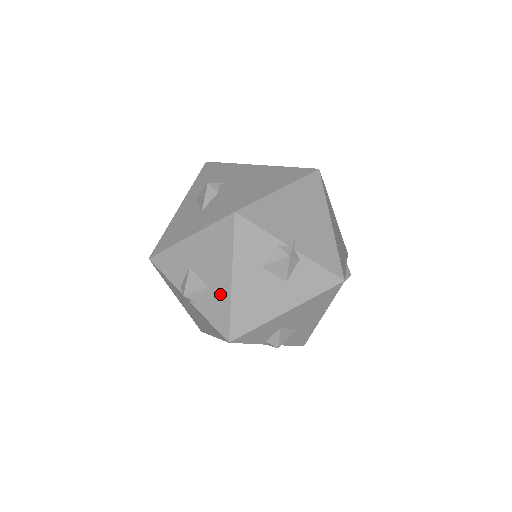
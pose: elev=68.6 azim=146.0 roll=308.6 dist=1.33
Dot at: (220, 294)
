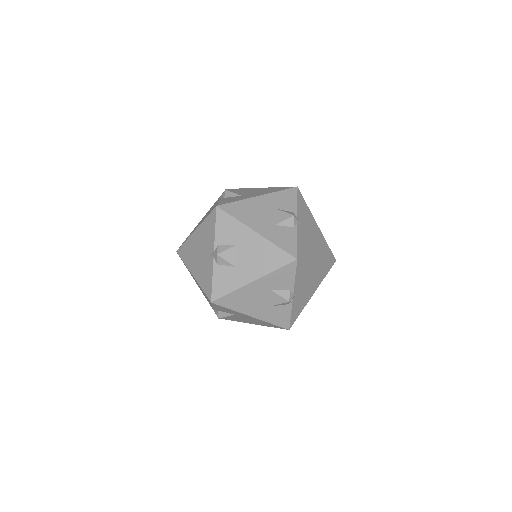
Dot at: (237, 278)
